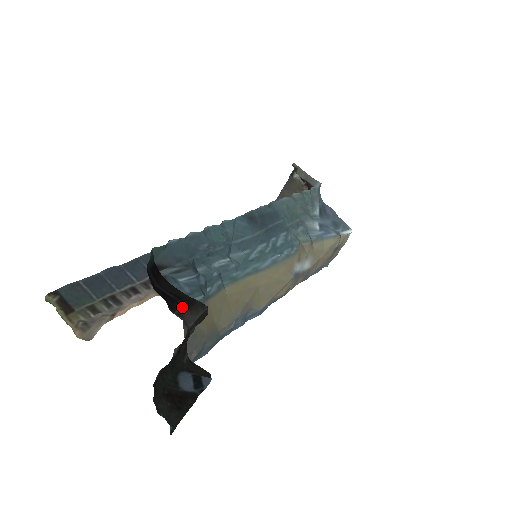
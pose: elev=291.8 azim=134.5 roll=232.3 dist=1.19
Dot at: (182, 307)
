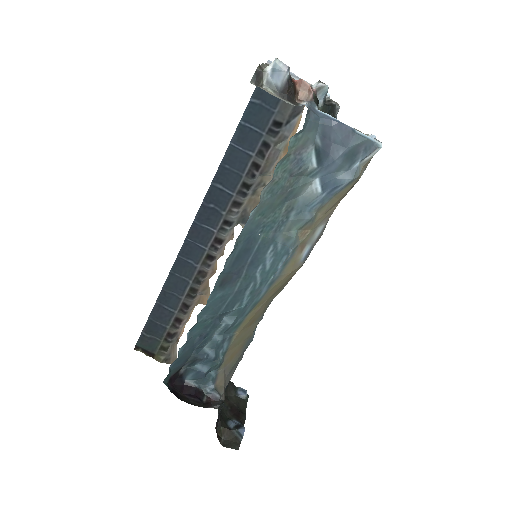
Dot at: (206, 402)
